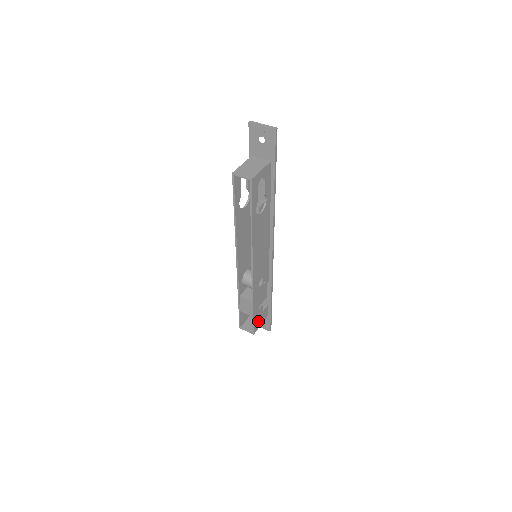
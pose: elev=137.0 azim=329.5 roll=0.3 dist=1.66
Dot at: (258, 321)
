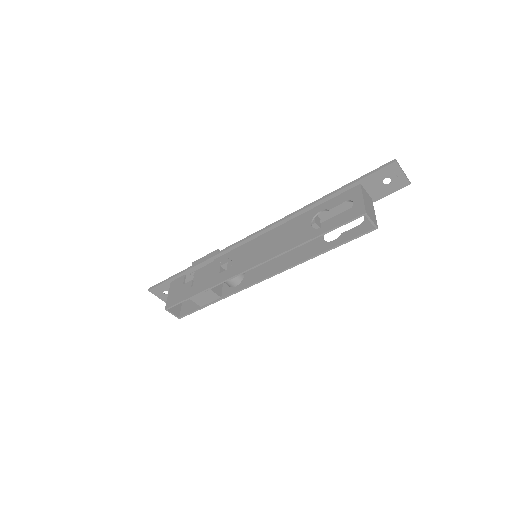
Dot at: (190, 305)
